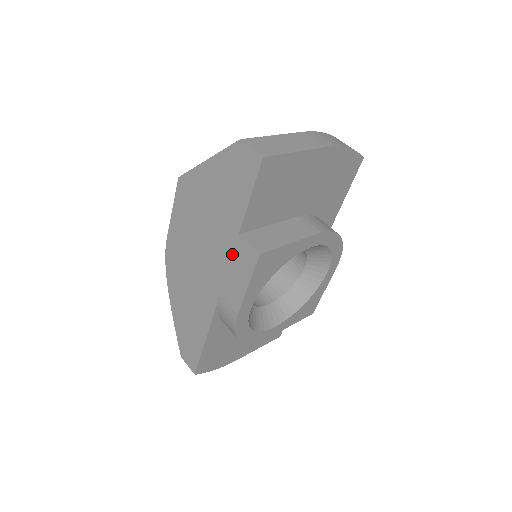
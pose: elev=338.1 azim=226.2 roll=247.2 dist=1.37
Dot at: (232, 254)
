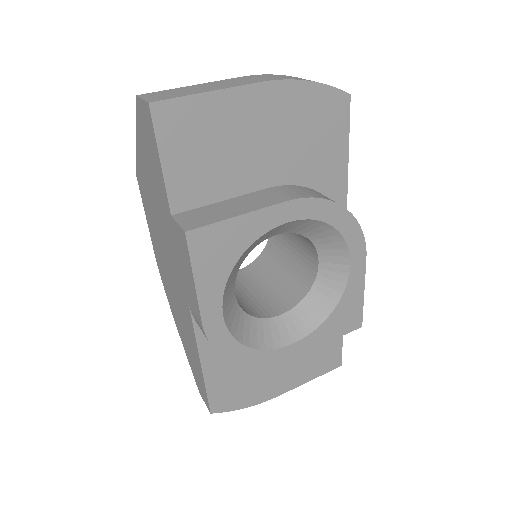
Dot at: (176, 244)
